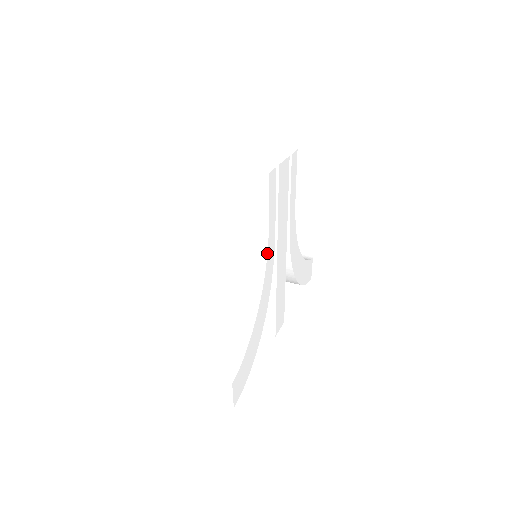
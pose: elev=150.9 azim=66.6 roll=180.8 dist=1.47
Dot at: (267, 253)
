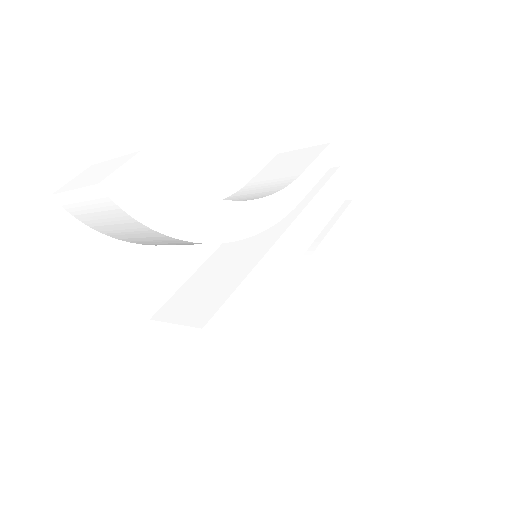
Dot at: (283, 189)
